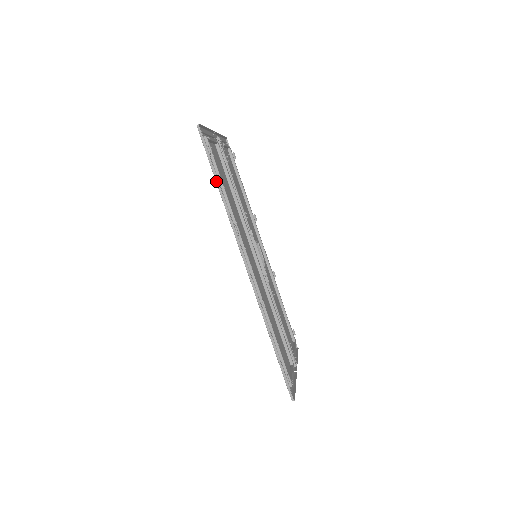
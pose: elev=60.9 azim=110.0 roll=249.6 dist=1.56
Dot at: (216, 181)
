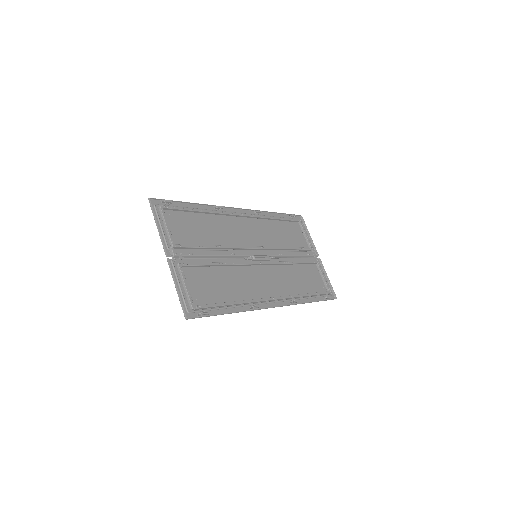
Dot at: occluded
